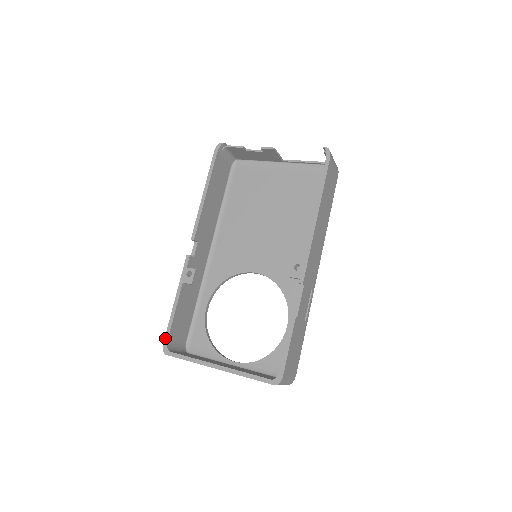
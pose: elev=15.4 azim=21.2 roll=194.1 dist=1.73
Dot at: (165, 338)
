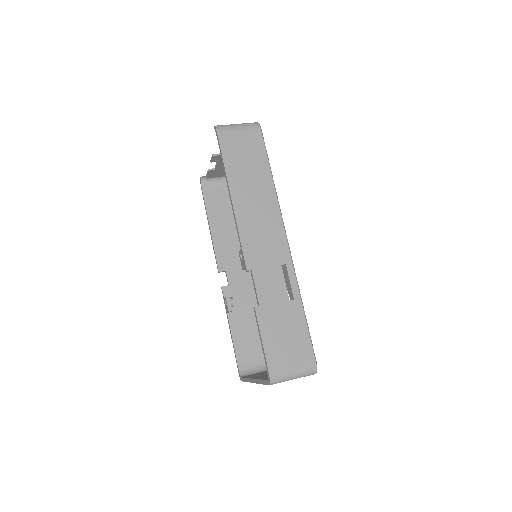
Dot at: (237, 366)
